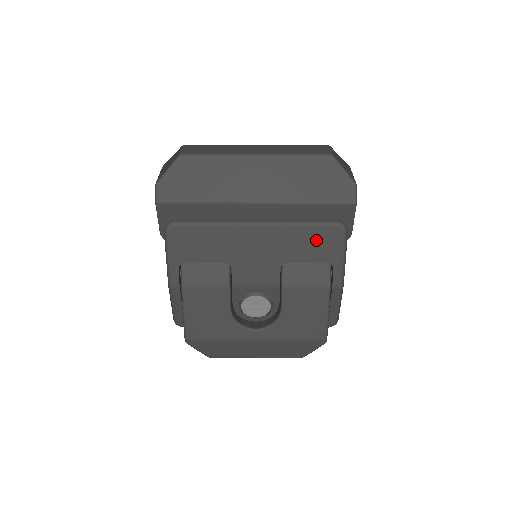
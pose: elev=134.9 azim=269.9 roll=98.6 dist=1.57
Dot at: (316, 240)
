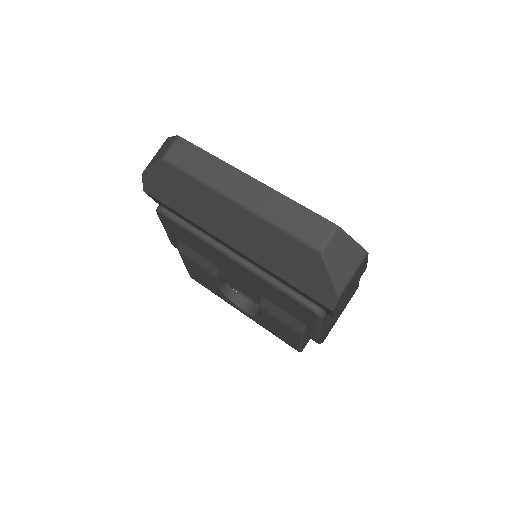
Dot at: (289, 303)
